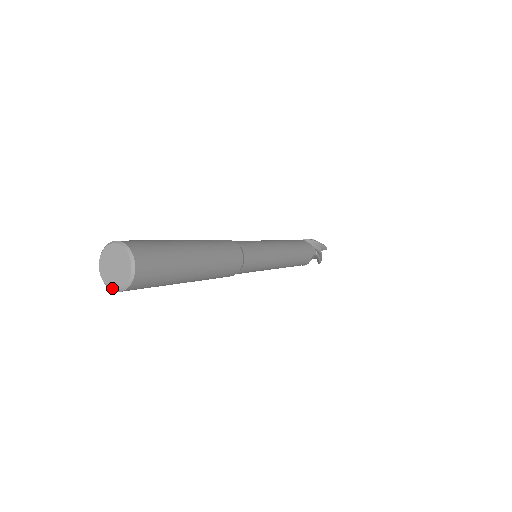
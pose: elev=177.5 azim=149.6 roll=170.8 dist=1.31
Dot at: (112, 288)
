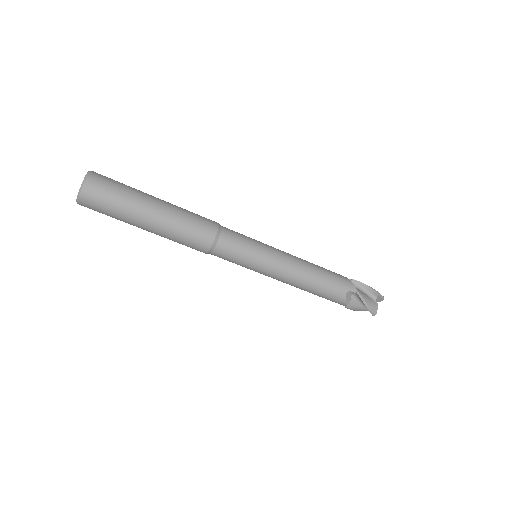
Dot at: (82, 184)
